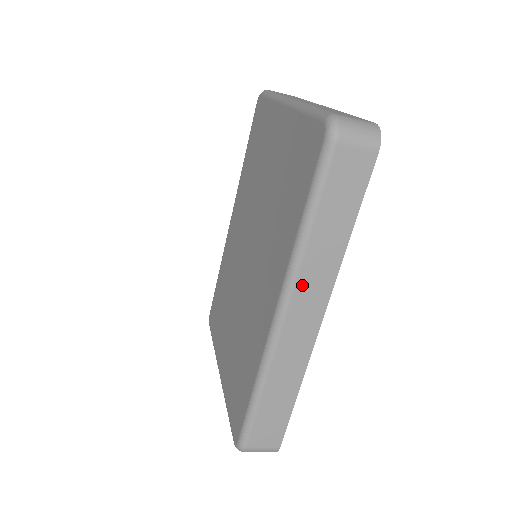
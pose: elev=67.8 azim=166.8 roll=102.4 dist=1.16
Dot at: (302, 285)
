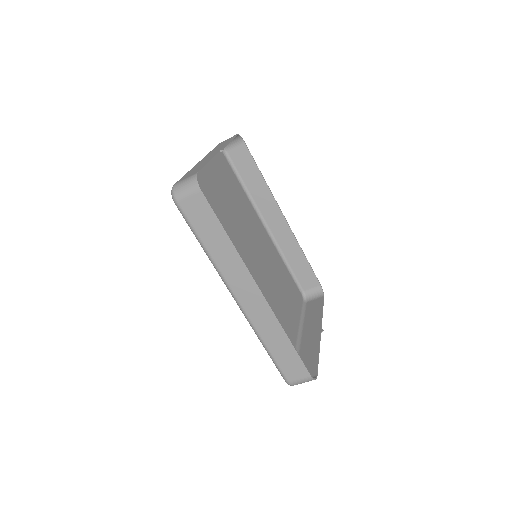
Dot at: (230, 279)
